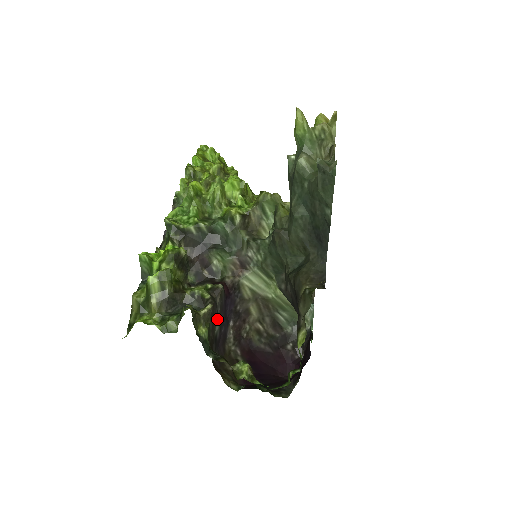
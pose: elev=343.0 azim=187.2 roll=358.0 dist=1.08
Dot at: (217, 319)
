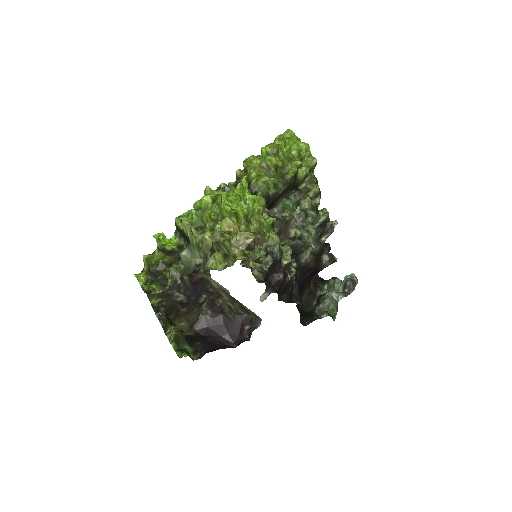
Dot at: (180, 294)
